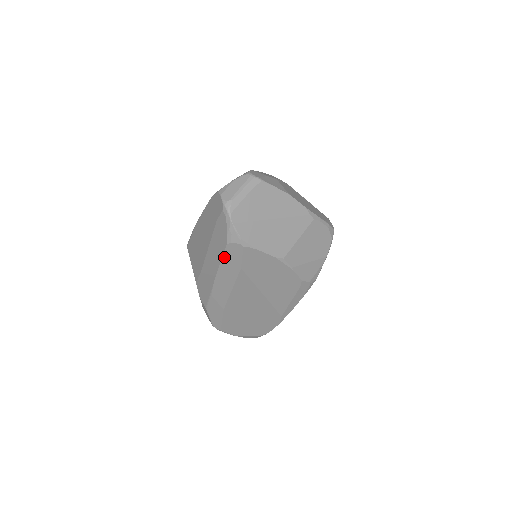
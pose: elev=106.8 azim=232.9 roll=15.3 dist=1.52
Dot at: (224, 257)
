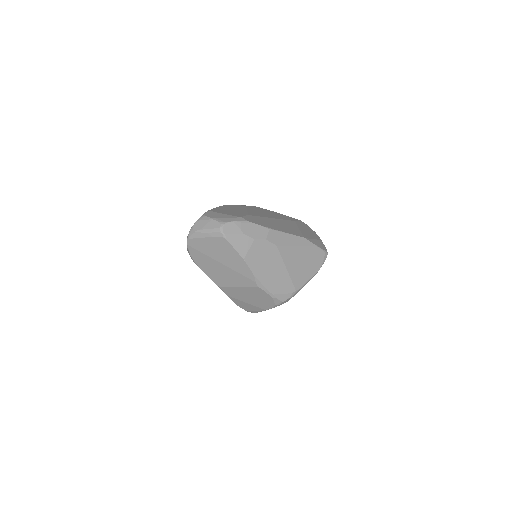
Dot at: occluded
